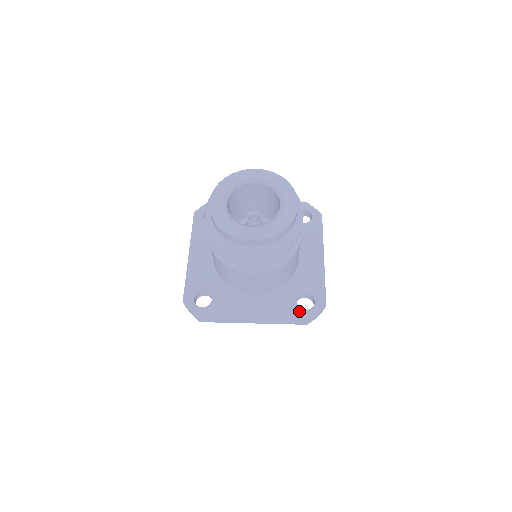
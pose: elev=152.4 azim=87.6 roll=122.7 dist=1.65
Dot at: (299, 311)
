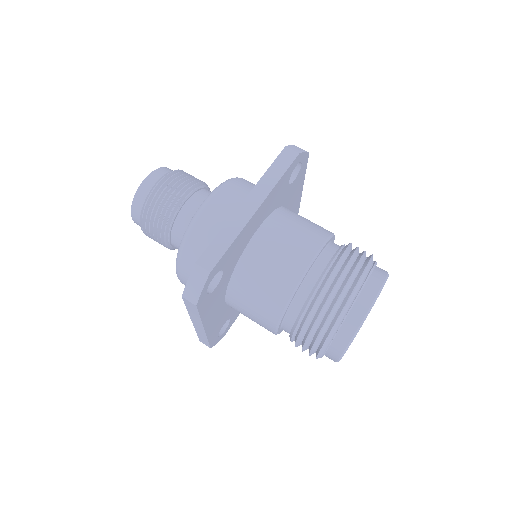
Dot at: occluded
